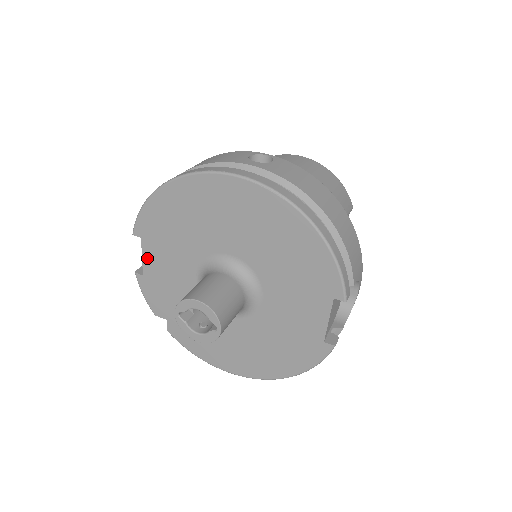
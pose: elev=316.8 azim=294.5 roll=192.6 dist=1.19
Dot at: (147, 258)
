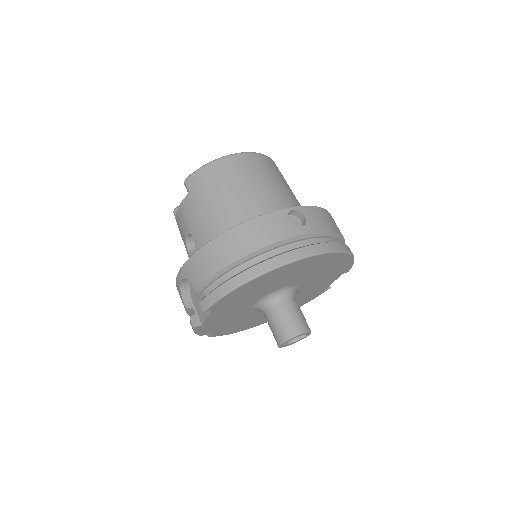
Dot at: (212, 316)
